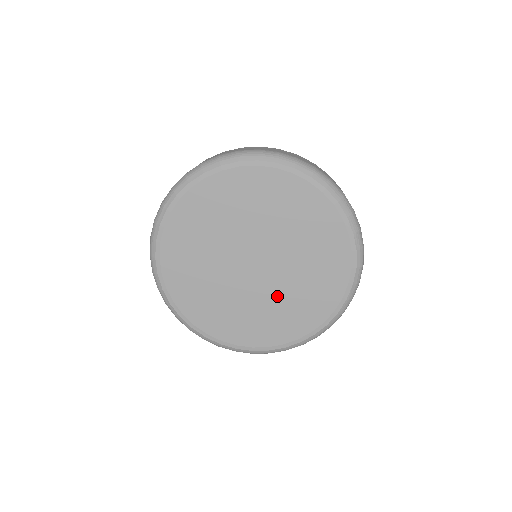
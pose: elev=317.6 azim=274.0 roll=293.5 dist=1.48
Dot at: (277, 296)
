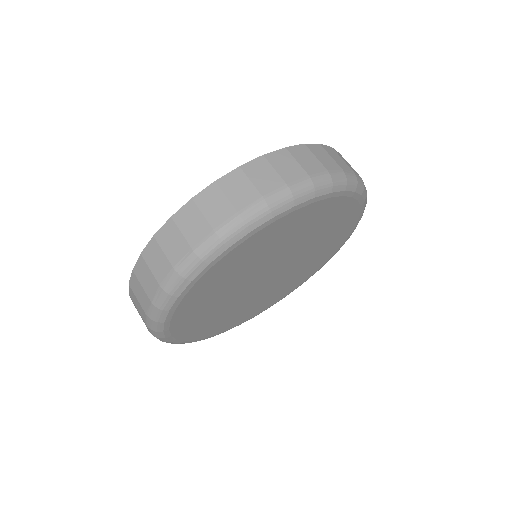
Dot at: (278, 285)
